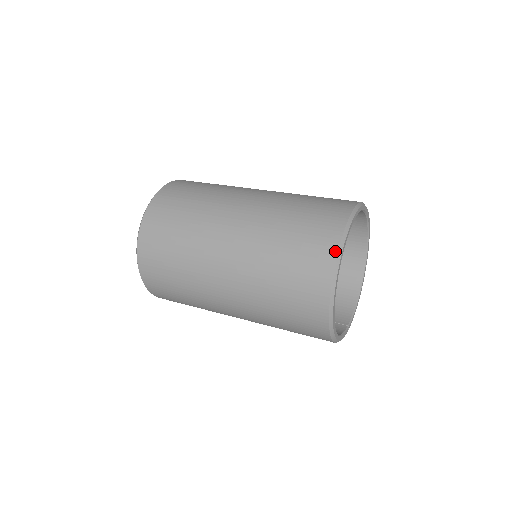
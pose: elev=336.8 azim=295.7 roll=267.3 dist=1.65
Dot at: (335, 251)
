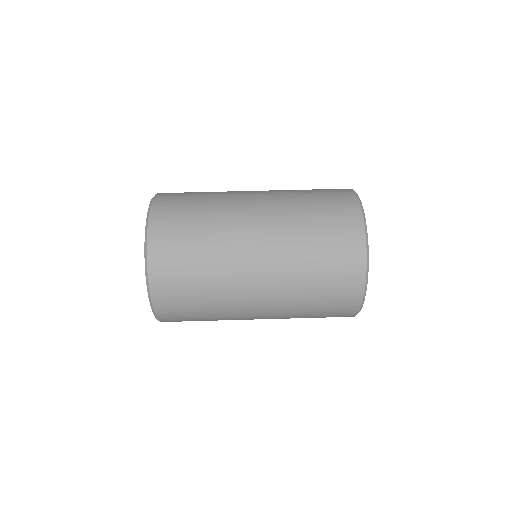
Dot at: (363, 239)
